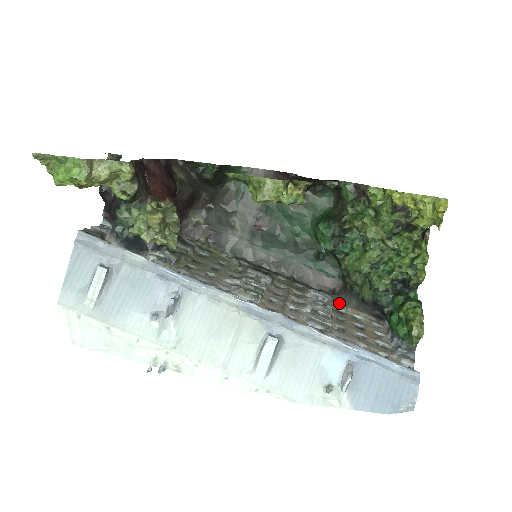
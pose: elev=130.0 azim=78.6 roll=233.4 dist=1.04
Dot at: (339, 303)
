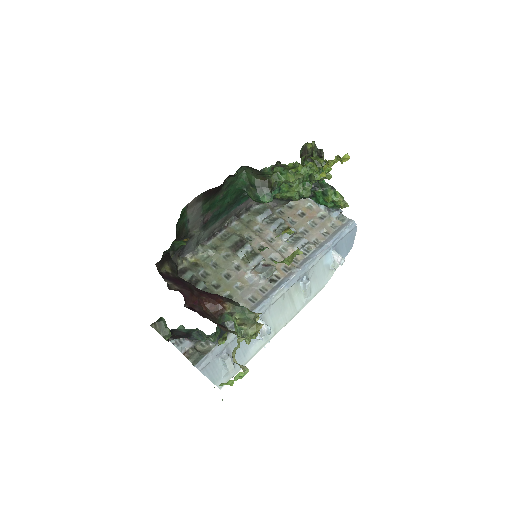
Dot at: (275, 207)
